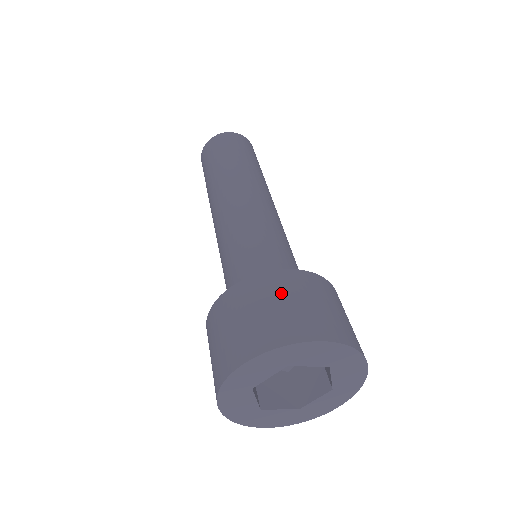
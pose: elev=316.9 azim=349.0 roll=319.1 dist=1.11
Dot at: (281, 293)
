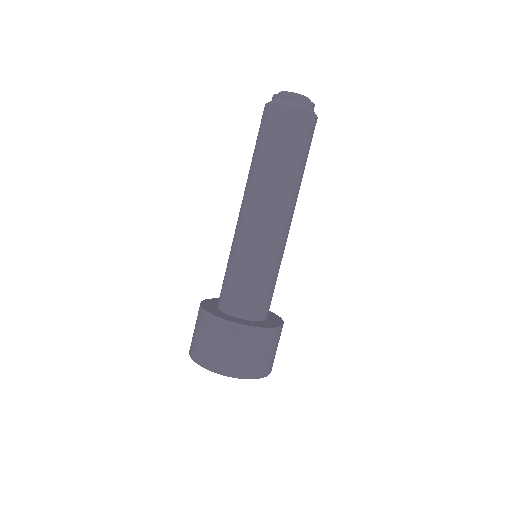
Dot at: (226, 340)
